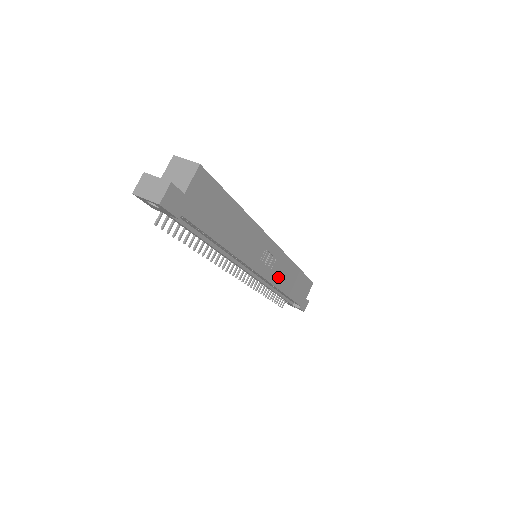
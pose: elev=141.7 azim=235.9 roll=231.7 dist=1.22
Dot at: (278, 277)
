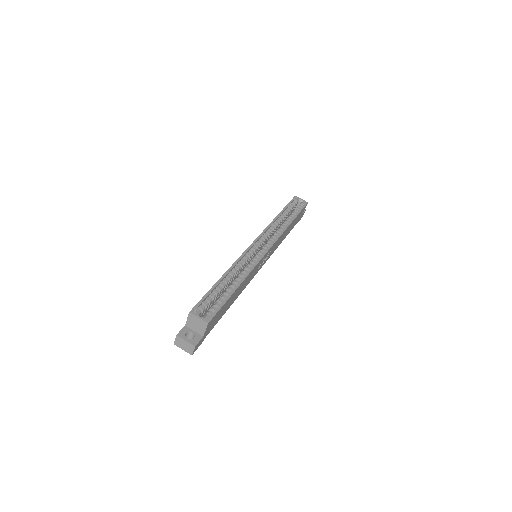
Dot at: (275, 248)
